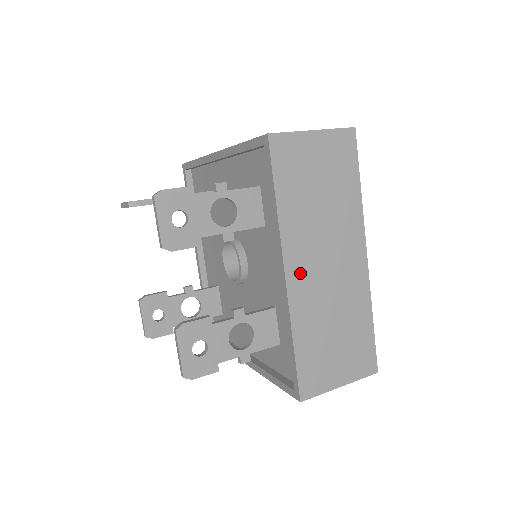
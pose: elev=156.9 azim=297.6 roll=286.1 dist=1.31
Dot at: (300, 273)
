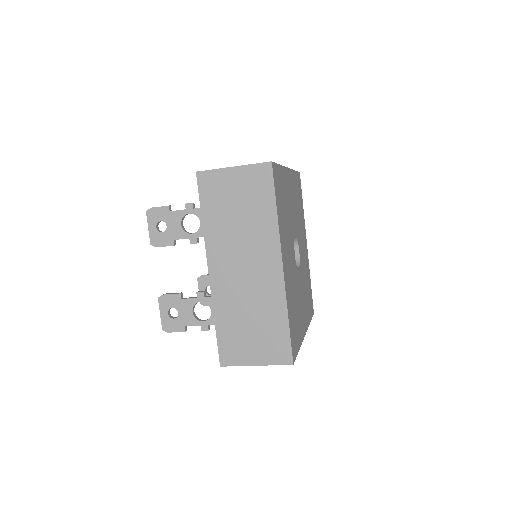
Dot at: (221, 272)
